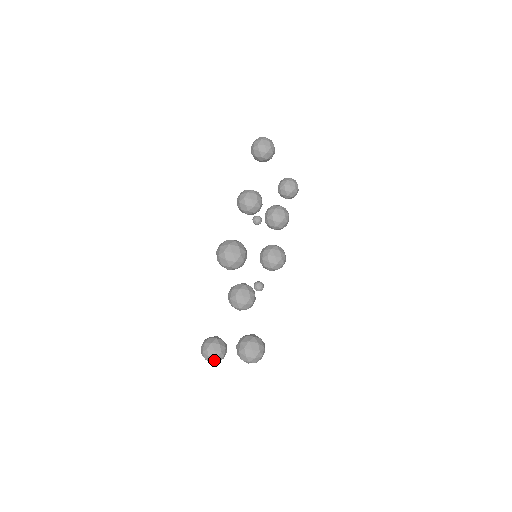
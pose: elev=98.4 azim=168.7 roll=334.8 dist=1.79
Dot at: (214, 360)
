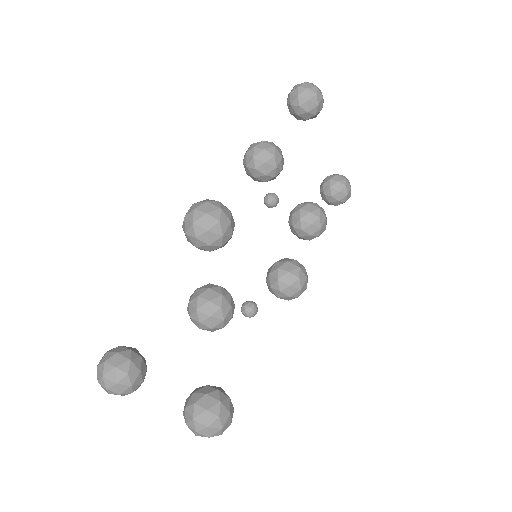
Dot at: (111, 387)
